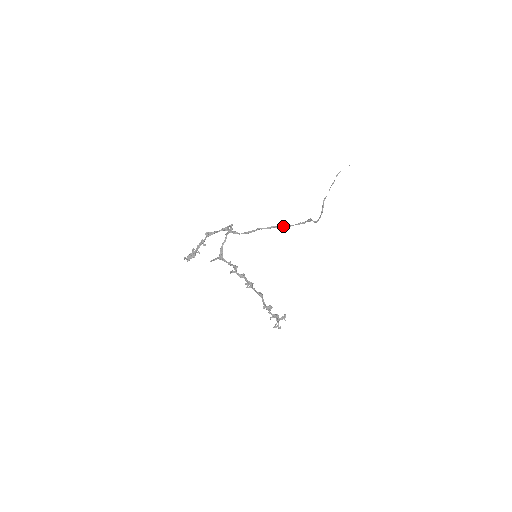
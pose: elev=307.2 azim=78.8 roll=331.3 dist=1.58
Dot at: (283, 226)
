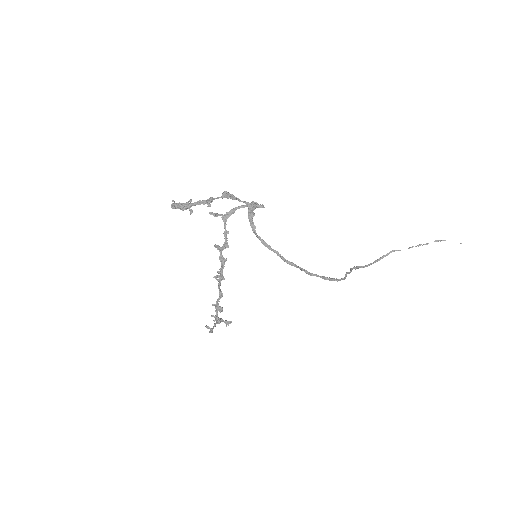
Dot at: (305, 270)
